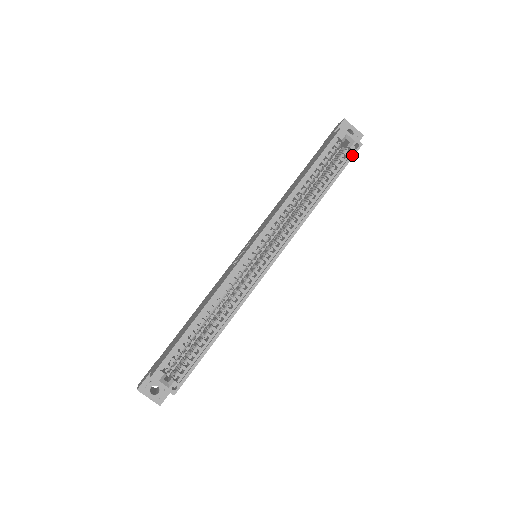
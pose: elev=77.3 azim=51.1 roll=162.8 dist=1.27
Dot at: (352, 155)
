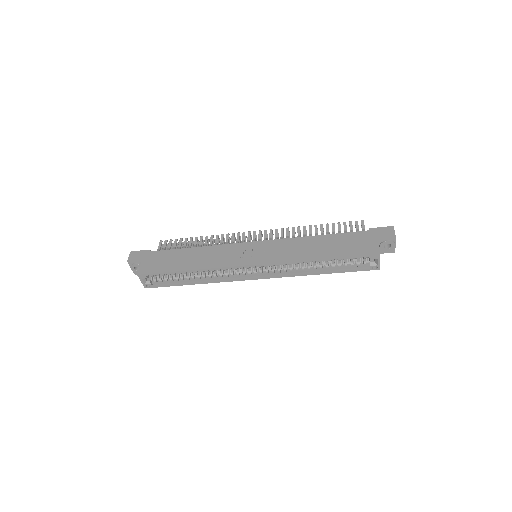
Dot at: (366, 269)
